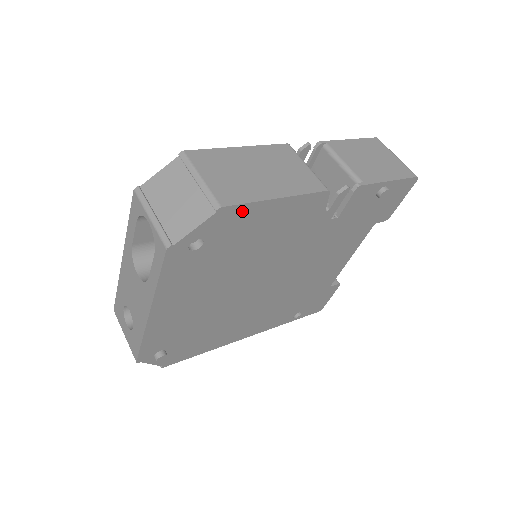
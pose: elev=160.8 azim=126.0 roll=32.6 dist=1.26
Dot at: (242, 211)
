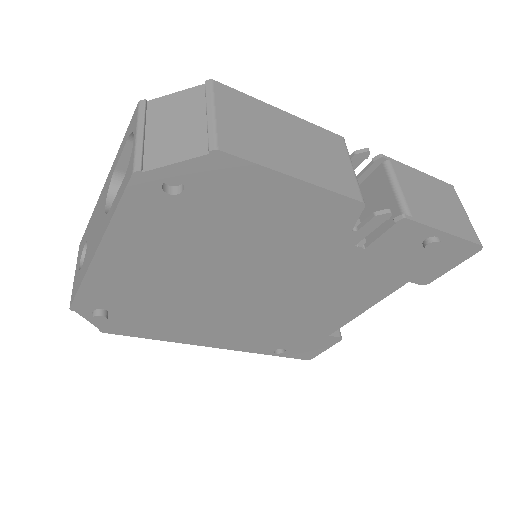
Dot at: (244, 171)
